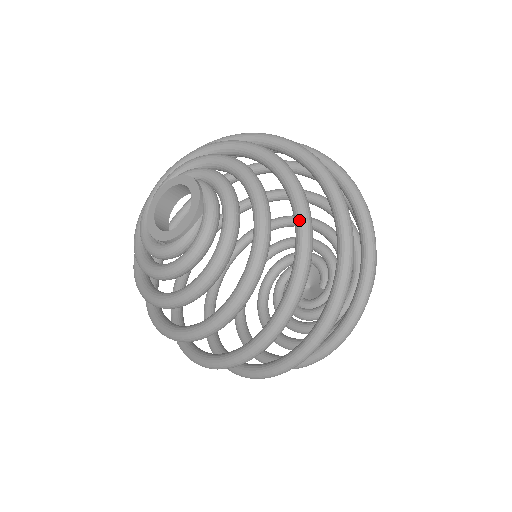
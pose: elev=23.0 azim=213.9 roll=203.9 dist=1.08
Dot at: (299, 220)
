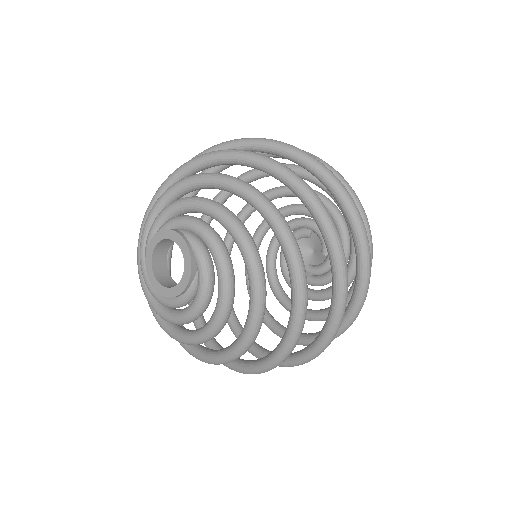
Dot at: (289, 260)
